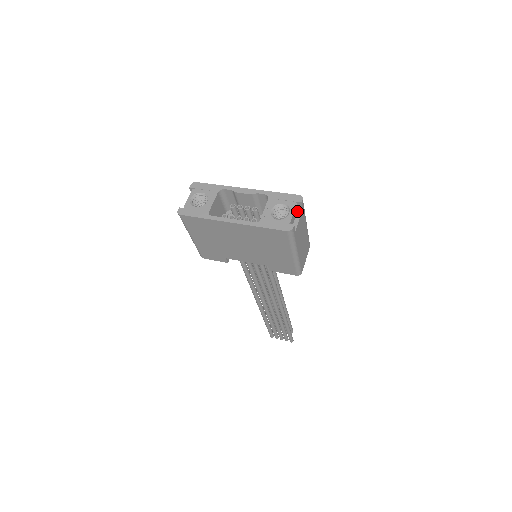
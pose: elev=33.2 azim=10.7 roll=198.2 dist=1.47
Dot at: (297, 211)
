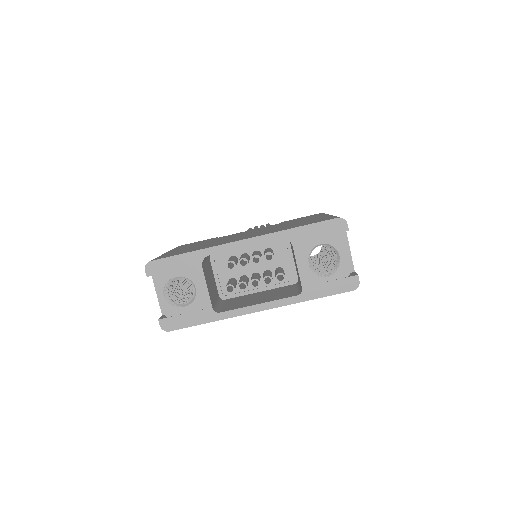
Dot at: occluded
